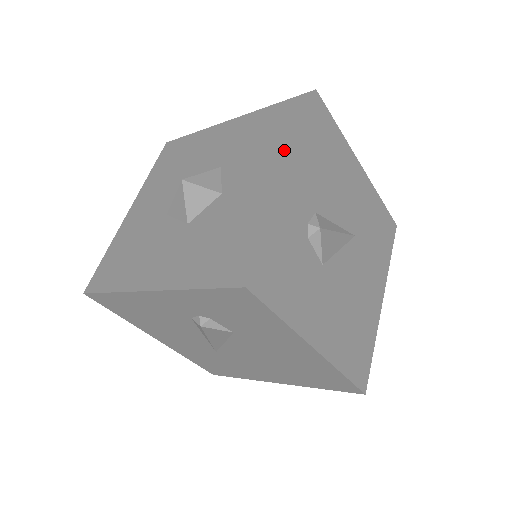
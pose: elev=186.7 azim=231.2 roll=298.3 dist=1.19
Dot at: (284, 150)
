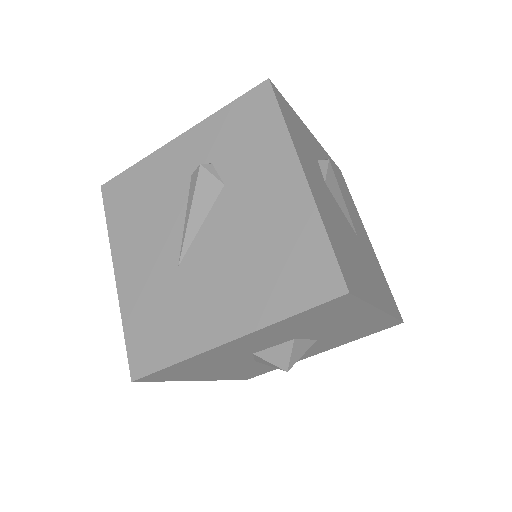
Dot at: occluded
